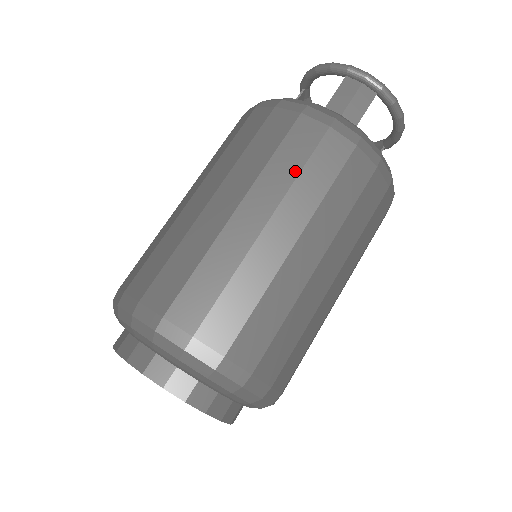
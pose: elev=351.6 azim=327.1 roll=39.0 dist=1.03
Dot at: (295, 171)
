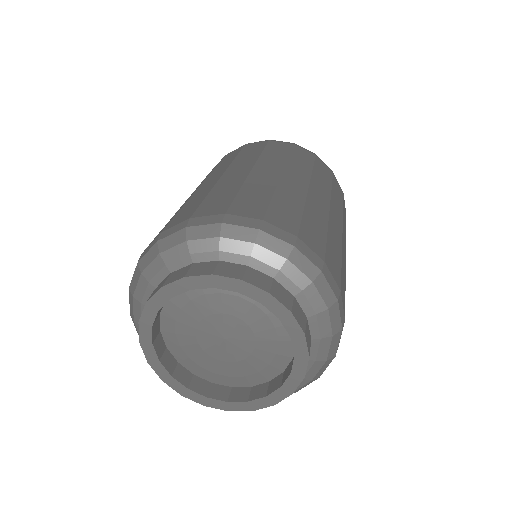
Dot at: (309, 167)
